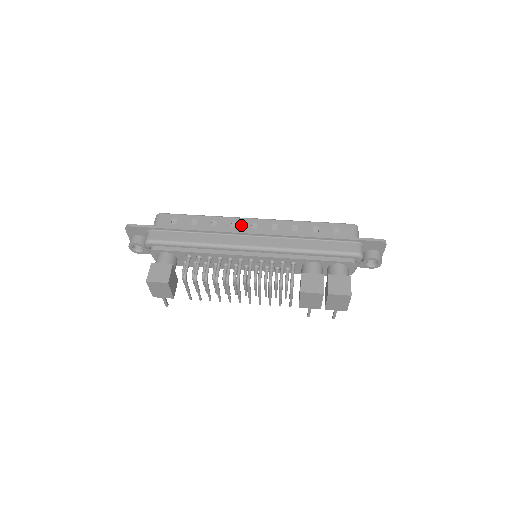
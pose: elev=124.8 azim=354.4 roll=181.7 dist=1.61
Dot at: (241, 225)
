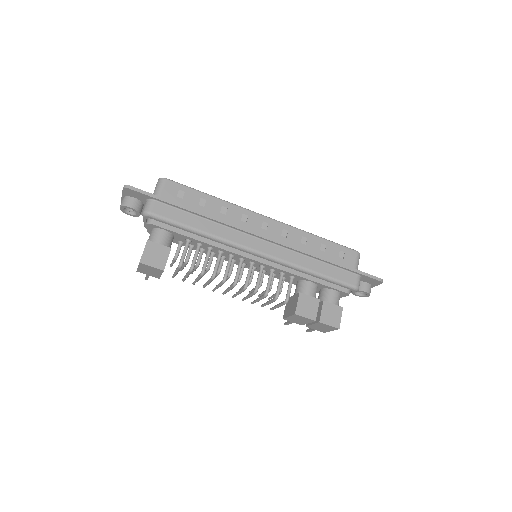
Dot at: (252, 221)
